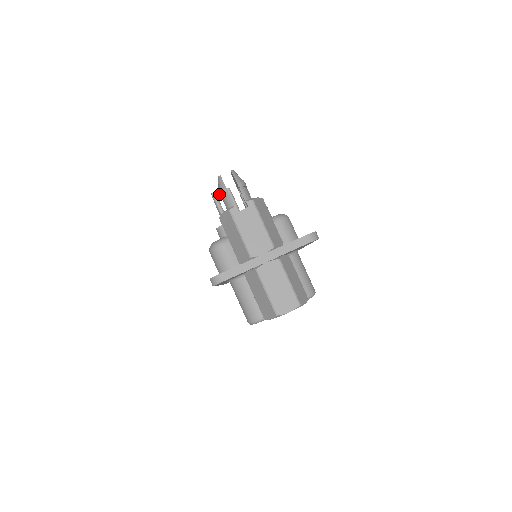
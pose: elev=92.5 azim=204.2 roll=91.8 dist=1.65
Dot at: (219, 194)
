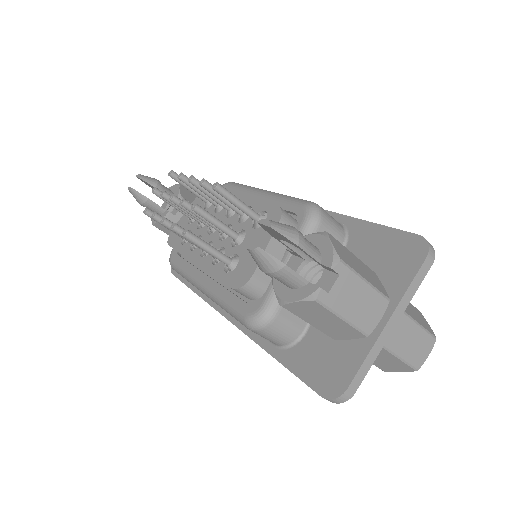
Dot at: (266, 274)
